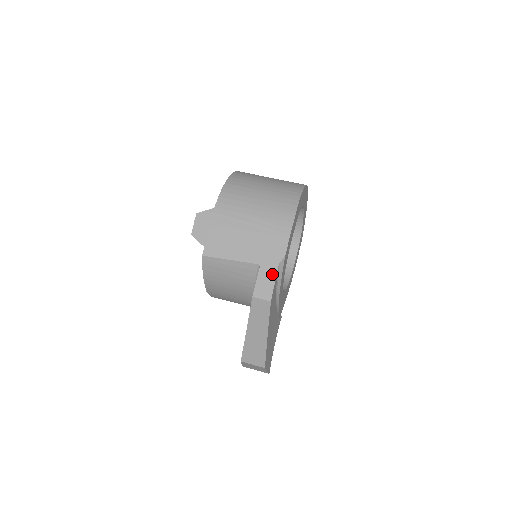
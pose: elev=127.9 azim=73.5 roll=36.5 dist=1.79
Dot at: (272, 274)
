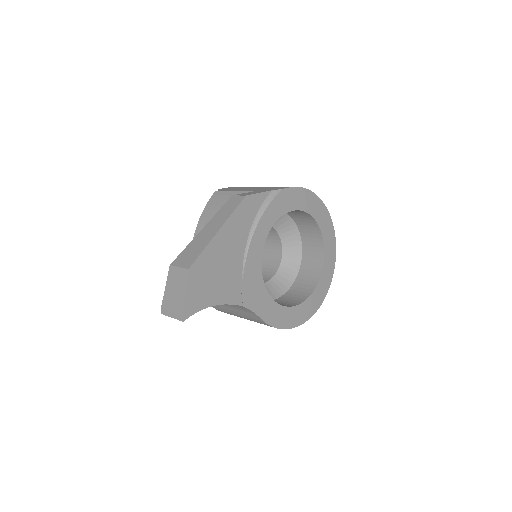
Dot at: occluded
